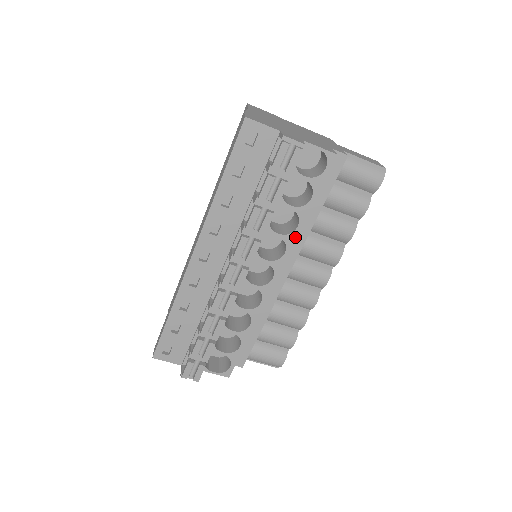
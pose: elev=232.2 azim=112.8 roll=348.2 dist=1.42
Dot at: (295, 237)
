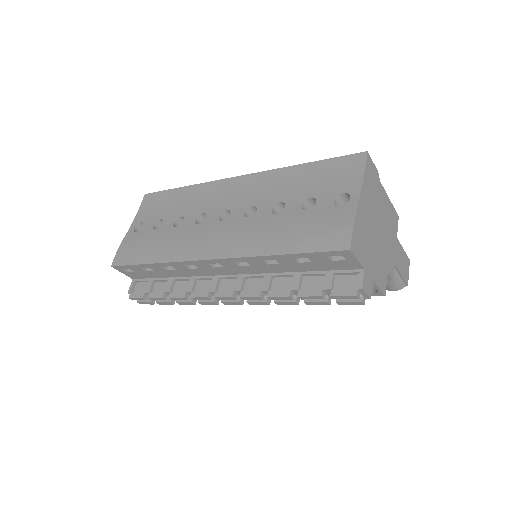
Dot at: occluded
